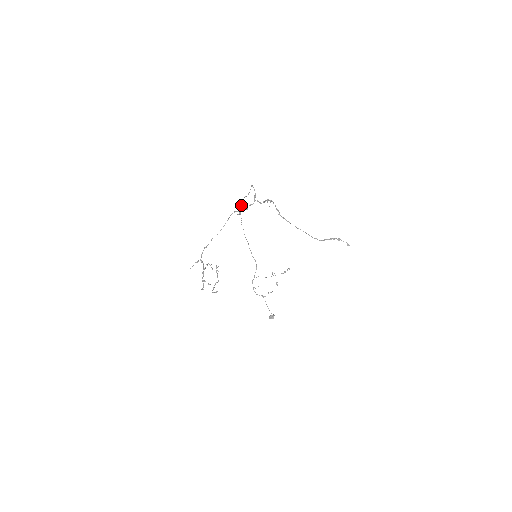
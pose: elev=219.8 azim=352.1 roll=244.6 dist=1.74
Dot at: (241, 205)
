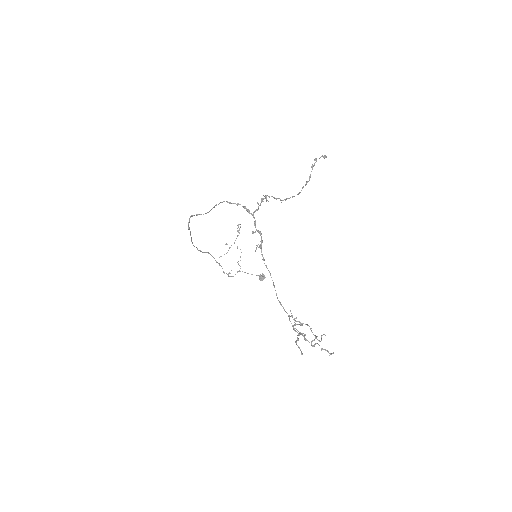
Dot at: (188, 227)
